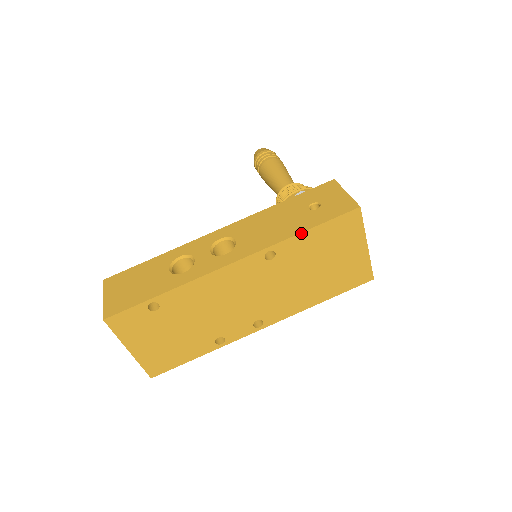
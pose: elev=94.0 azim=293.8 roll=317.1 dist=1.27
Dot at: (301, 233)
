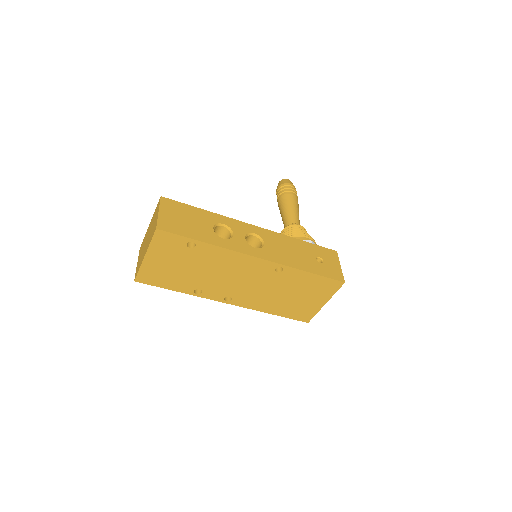
Dot at: (306, 271)
